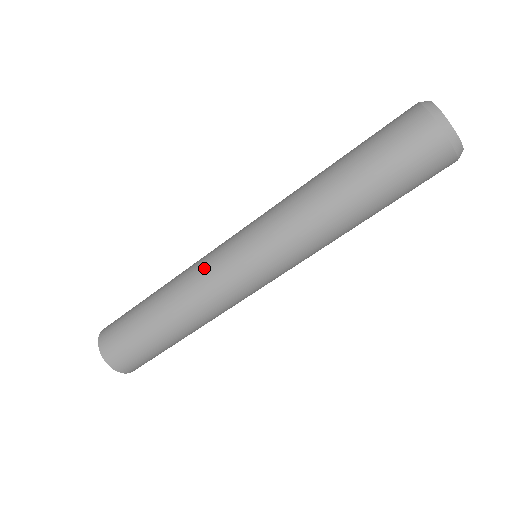
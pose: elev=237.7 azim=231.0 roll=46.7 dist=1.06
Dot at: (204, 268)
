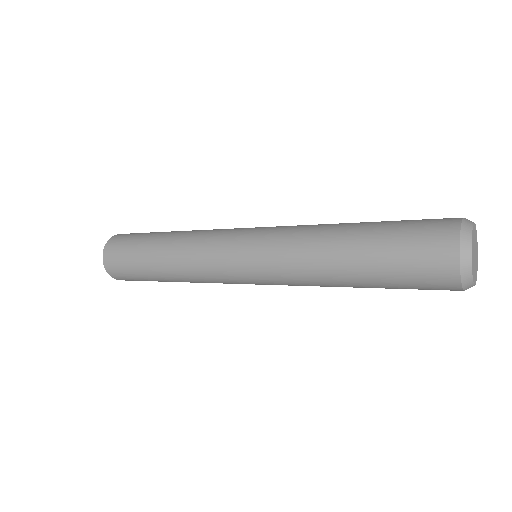
Dot at: (206, 247)
